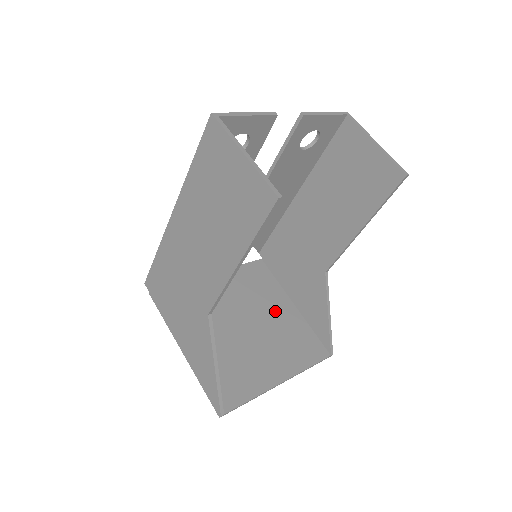
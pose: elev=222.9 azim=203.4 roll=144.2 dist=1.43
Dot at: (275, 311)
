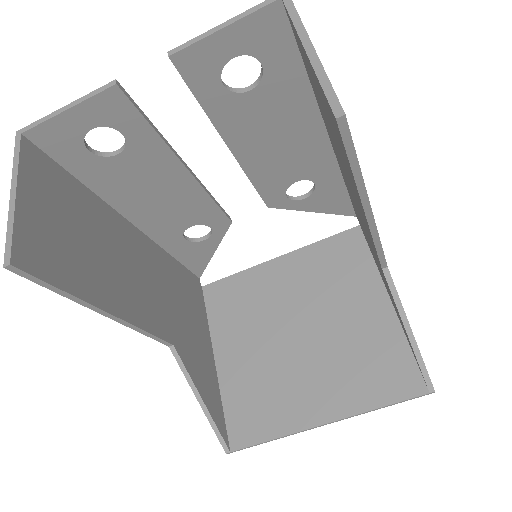
Dot at: (352, 311)
